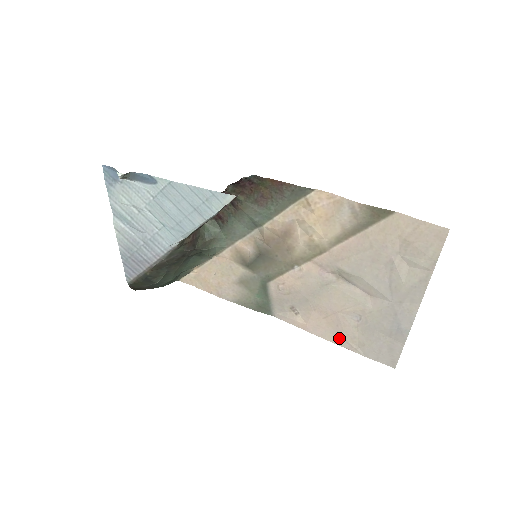
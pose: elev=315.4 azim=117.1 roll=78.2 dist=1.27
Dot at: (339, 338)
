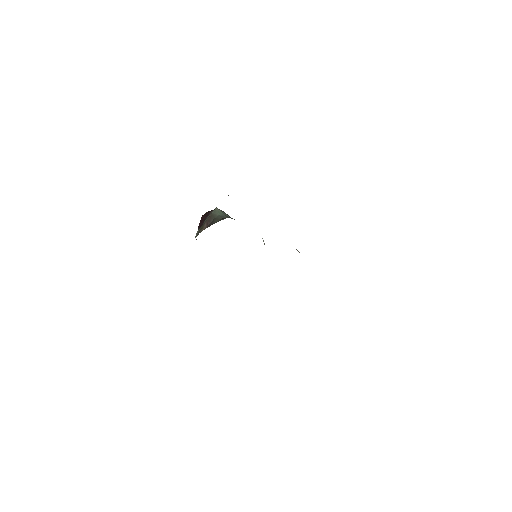
Dot at: occluded
